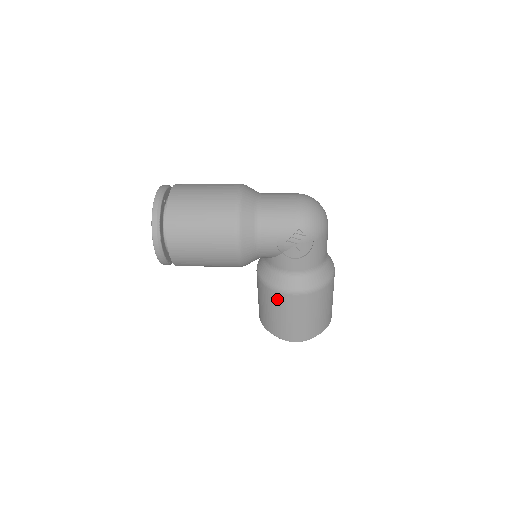
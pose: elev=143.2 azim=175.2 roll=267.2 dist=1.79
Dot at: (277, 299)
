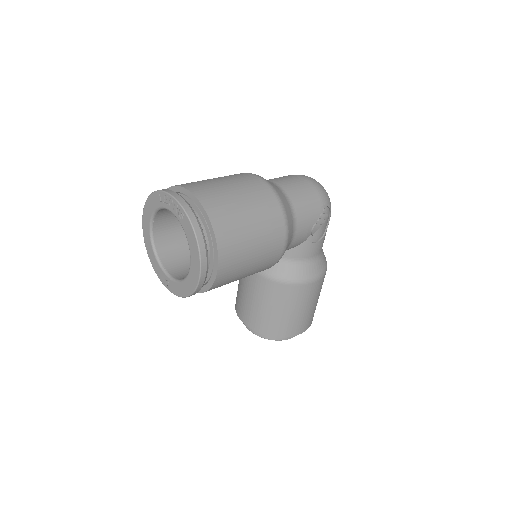
Dot at: (297, 293)
